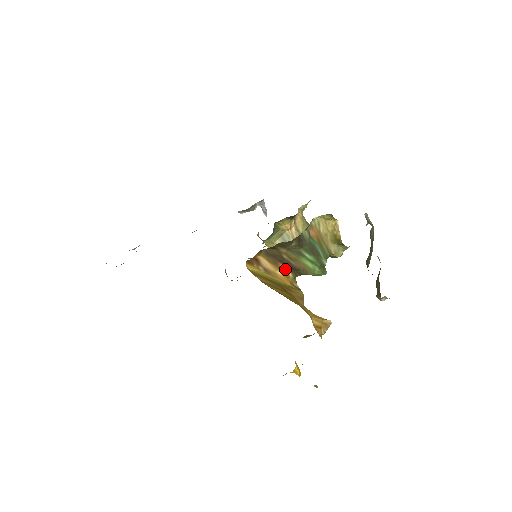
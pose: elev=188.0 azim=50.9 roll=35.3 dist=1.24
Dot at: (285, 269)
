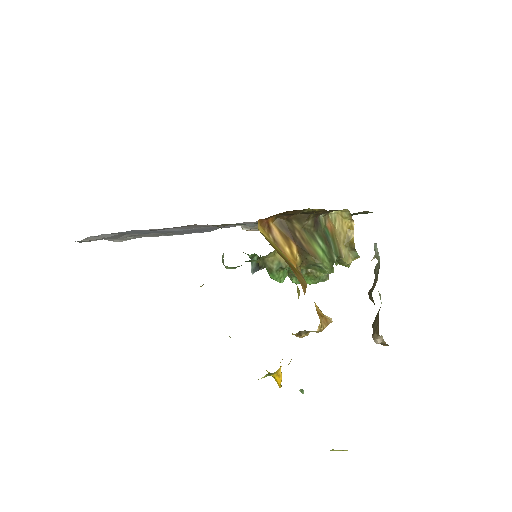
Dot at: (294, 248)
